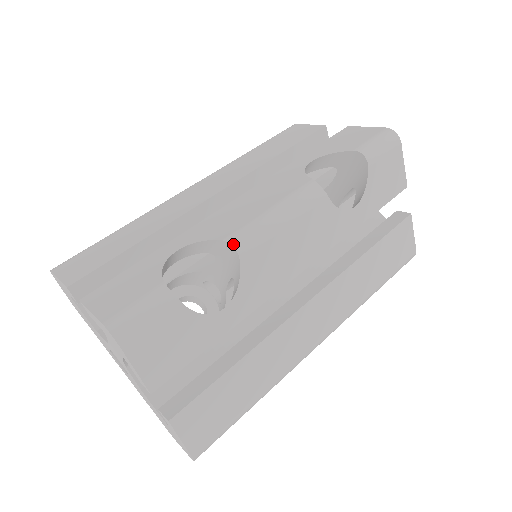
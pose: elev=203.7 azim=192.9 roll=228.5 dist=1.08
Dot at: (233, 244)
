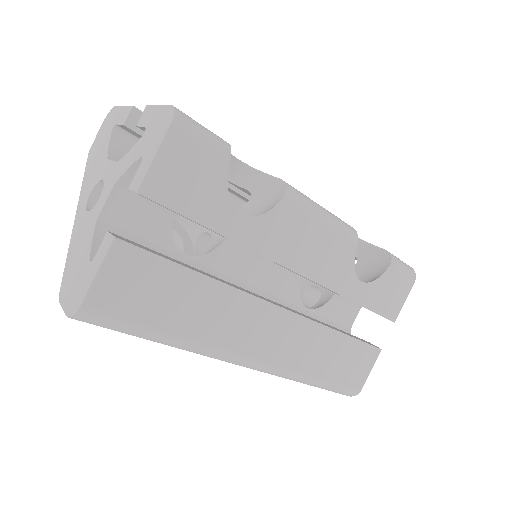
Dot at: (287, 185)
